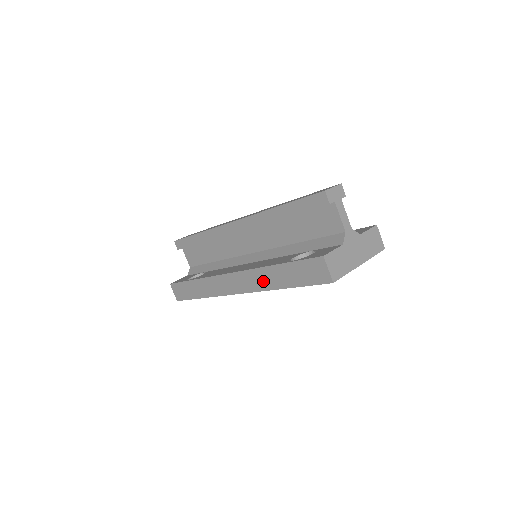
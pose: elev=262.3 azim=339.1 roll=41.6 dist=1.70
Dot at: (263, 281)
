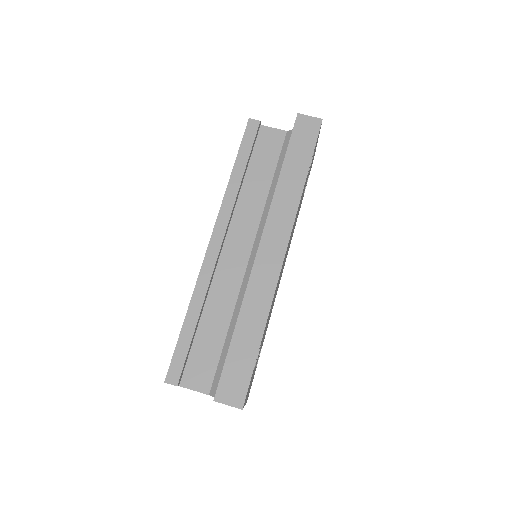
Dot at: (288, 199)
